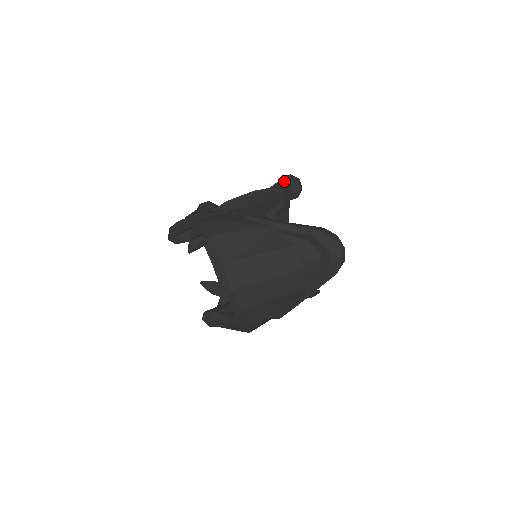
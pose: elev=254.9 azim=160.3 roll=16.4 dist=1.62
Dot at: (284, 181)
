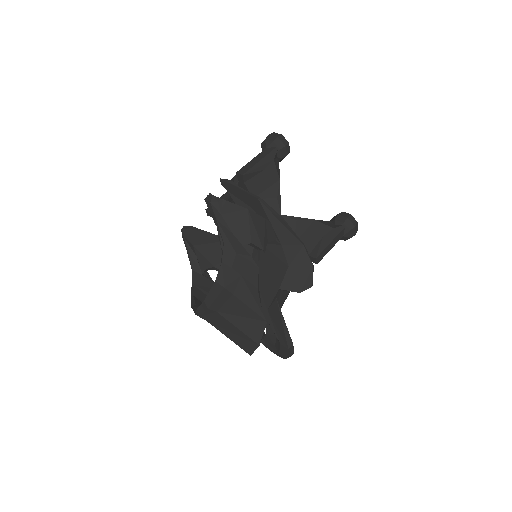
Dot at: (342, 232)
